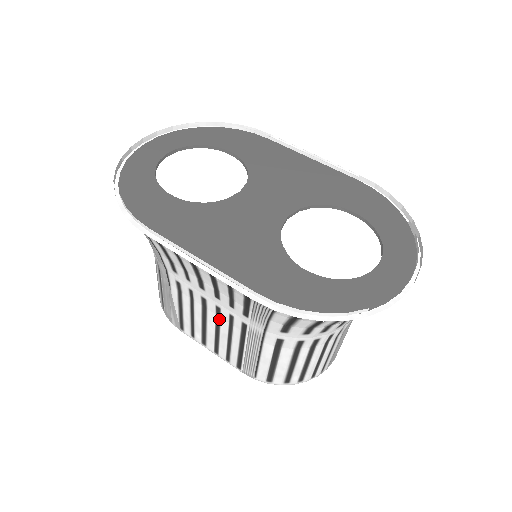
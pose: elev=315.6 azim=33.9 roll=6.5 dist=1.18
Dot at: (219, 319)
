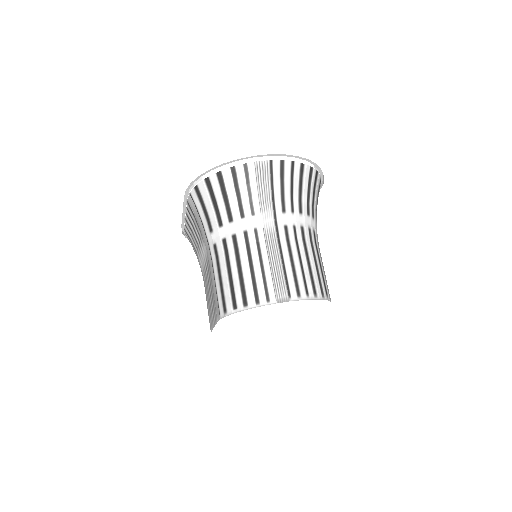
Dot at: occluded
